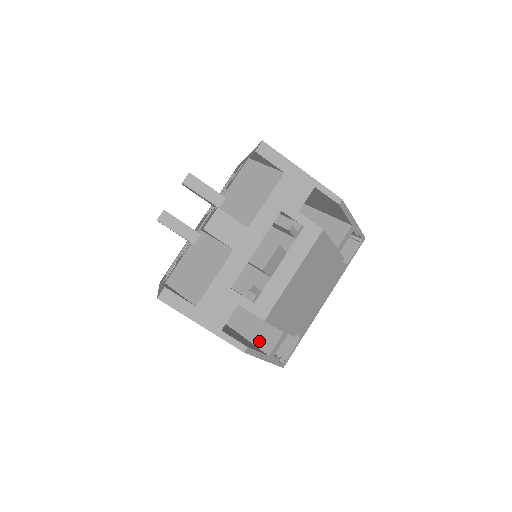
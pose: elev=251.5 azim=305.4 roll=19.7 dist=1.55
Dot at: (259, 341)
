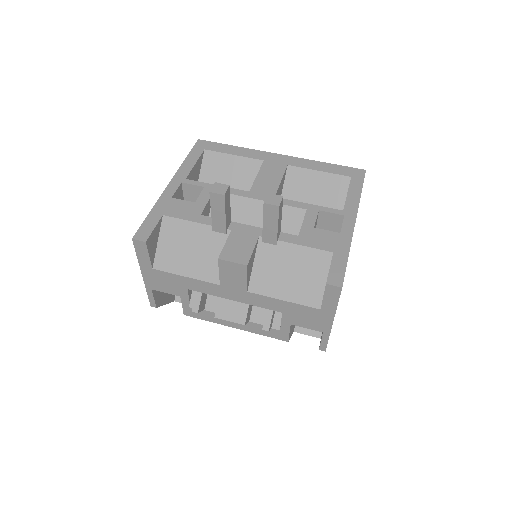
Dot at: occluded
